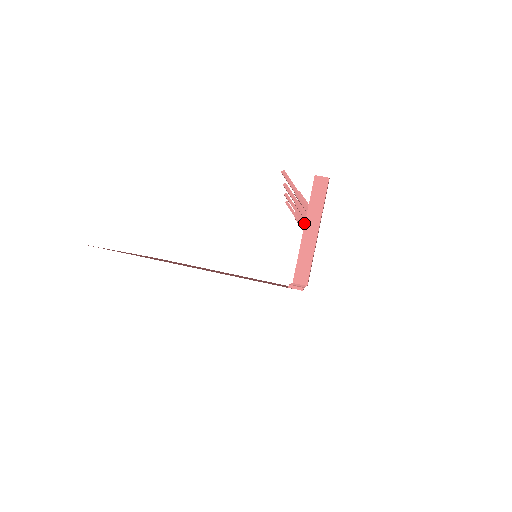
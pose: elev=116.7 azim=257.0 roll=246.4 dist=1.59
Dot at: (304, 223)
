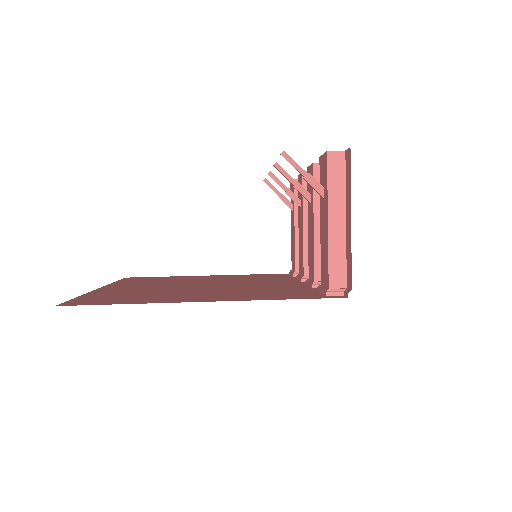
Dot at: (299, 203)
